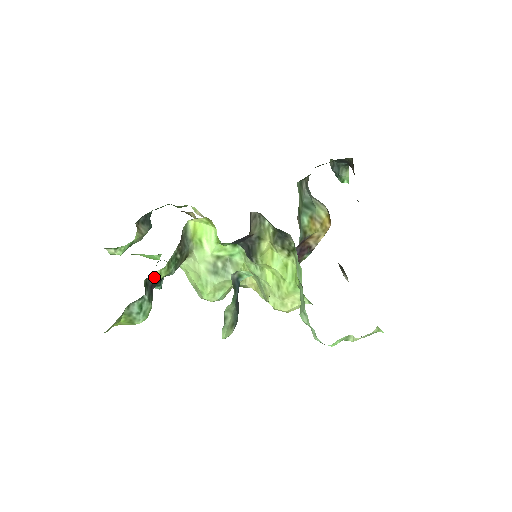
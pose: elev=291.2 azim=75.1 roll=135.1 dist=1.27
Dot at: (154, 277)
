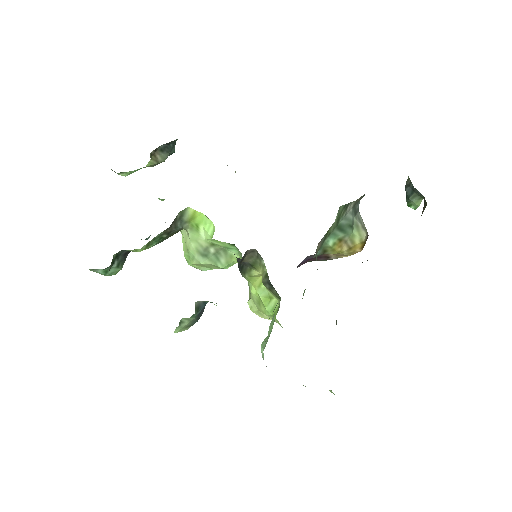
Dot at: (129, 250)
